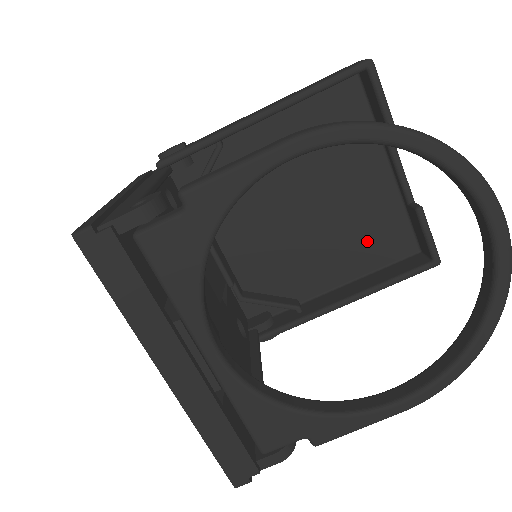
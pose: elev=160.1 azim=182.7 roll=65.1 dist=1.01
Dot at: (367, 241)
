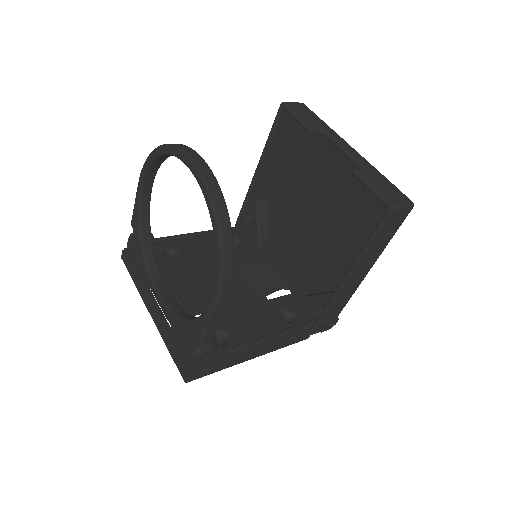
Dot at: (361, 219)
